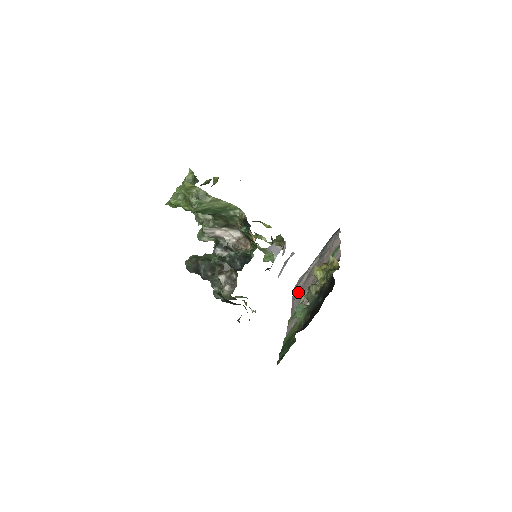
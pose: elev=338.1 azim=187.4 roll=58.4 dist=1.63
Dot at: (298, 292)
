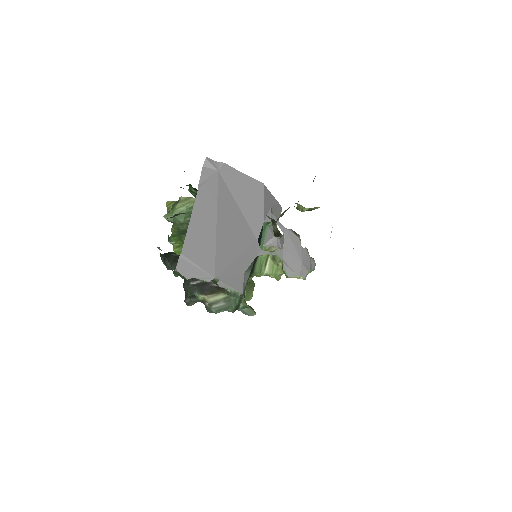
Dot at: occluded
